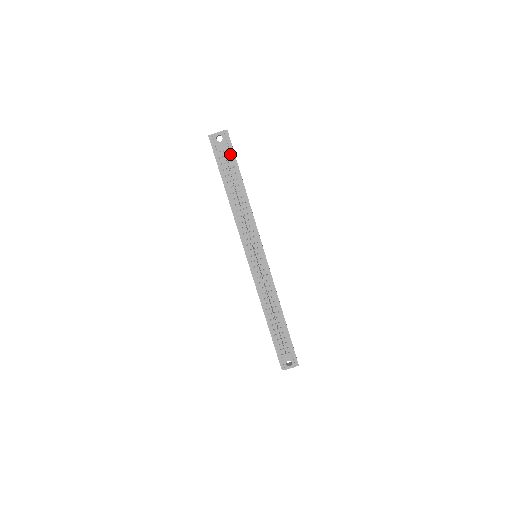
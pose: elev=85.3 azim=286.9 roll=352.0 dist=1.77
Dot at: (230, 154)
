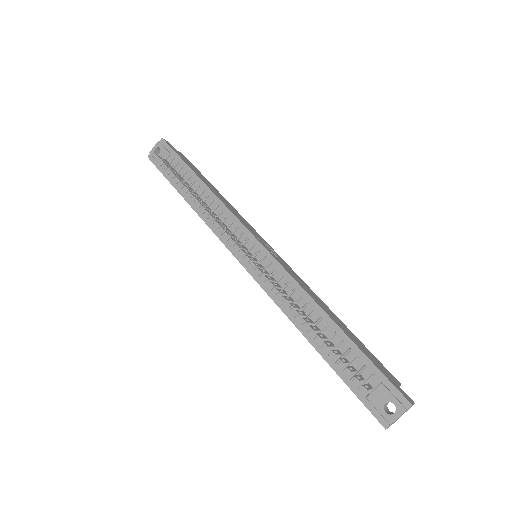
Dot at: (172, 158)
